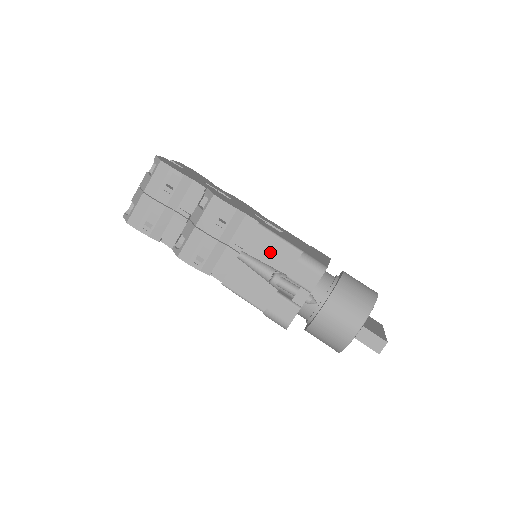
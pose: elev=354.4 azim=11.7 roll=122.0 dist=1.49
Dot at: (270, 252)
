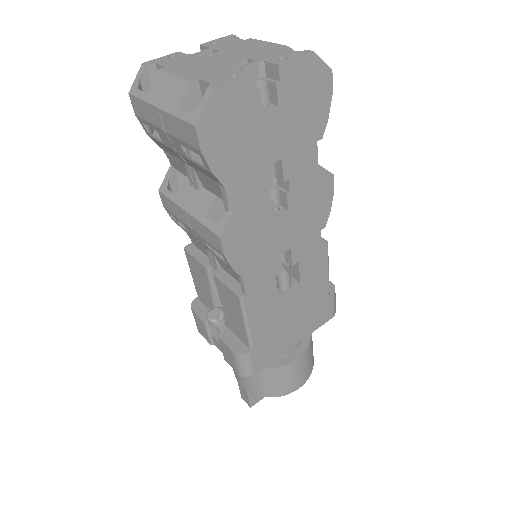
Dot at: (230, 310)
